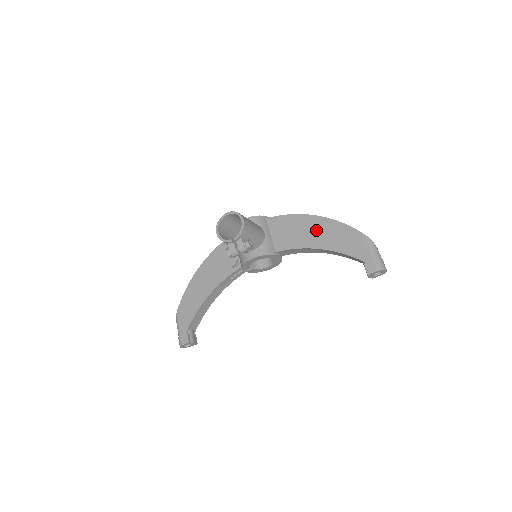
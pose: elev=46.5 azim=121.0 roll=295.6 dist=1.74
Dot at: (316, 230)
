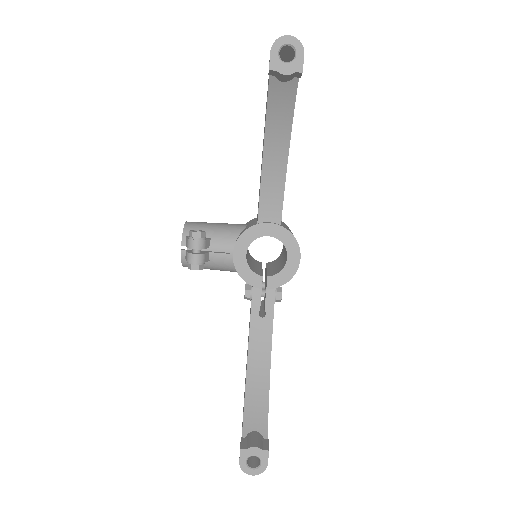
Dot at: occluded
